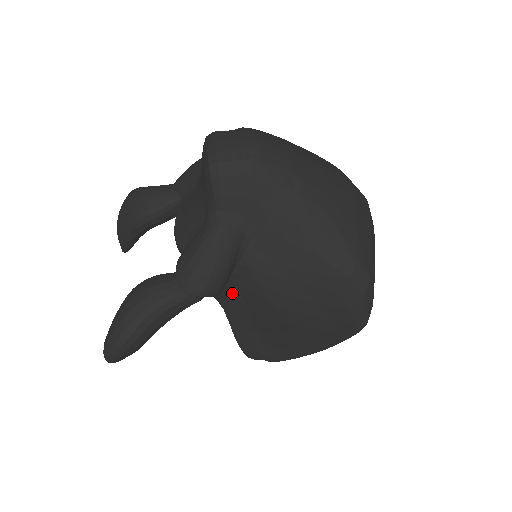
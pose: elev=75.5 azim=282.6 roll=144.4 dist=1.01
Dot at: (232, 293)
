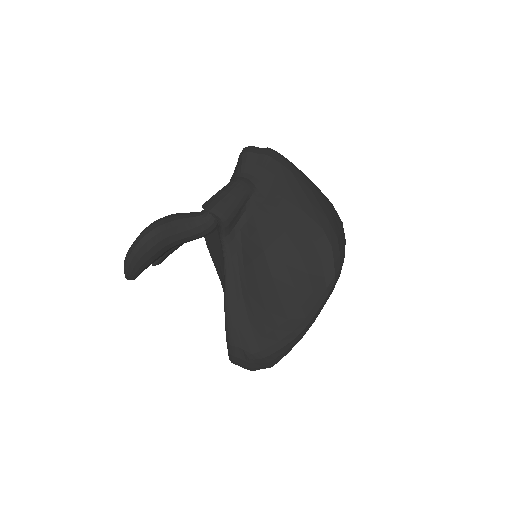
Dot at: (235, 242)
